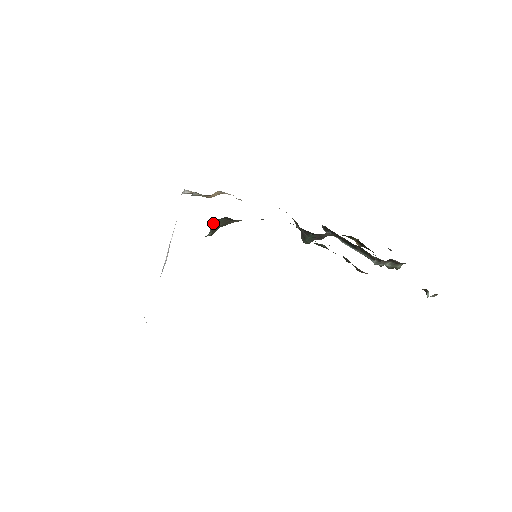
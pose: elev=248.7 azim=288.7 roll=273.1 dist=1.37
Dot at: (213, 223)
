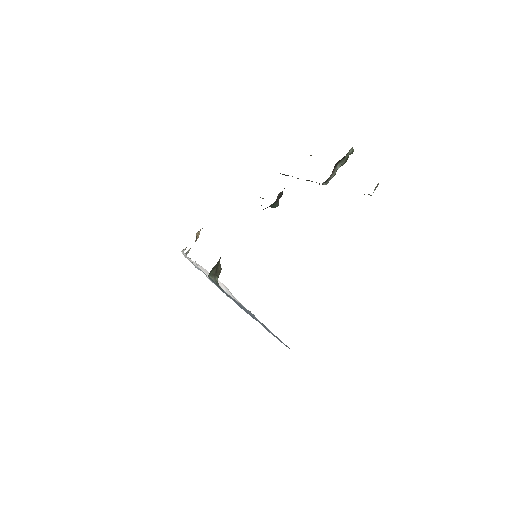
Dot at: occluded
